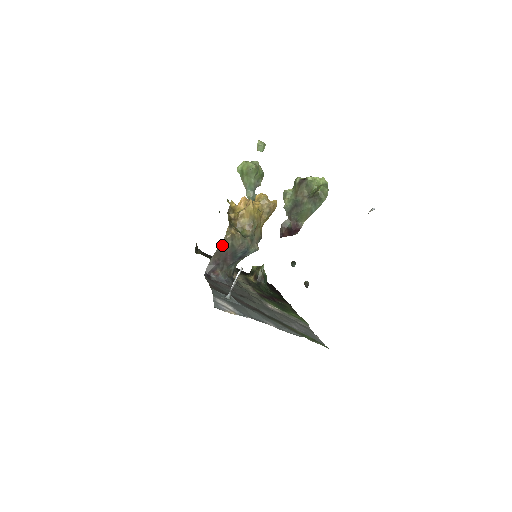
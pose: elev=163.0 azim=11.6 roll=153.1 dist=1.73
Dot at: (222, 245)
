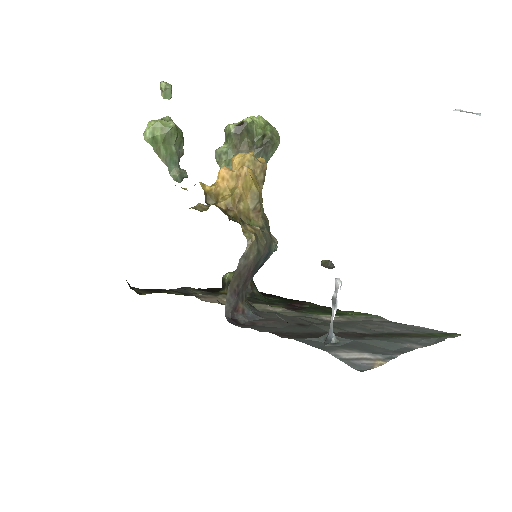
Dot at: (244, 259)
